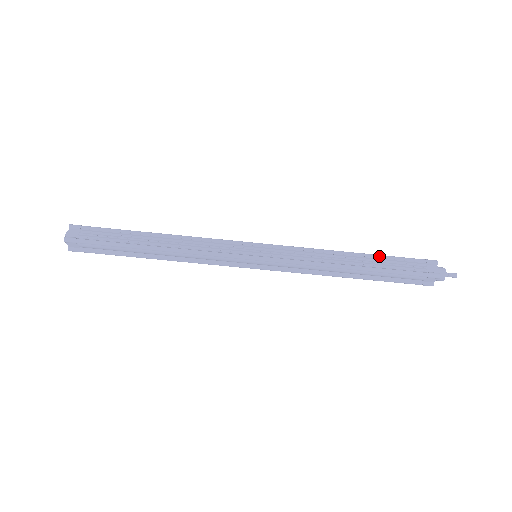
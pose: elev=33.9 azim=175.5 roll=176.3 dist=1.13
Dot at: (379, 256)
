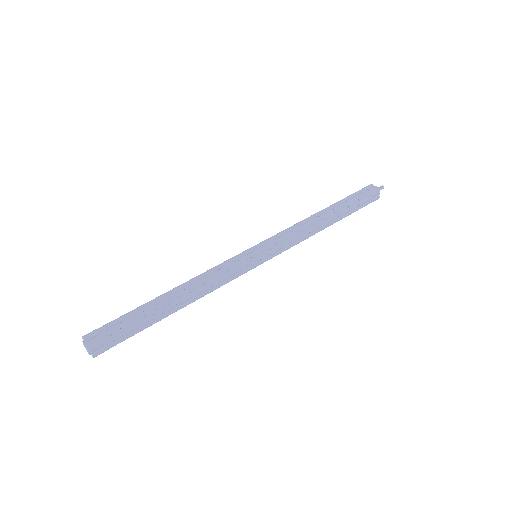
Dot at: (339, 203)
